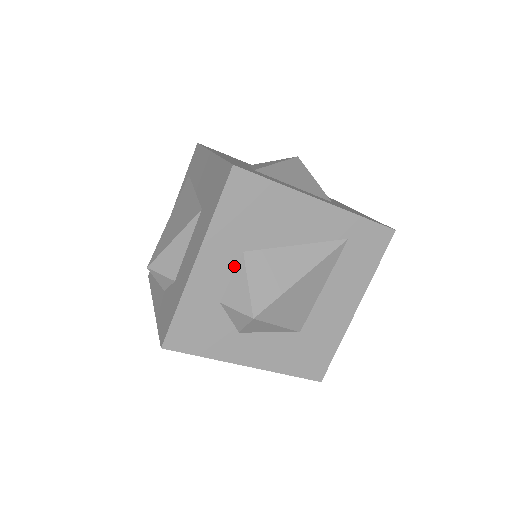
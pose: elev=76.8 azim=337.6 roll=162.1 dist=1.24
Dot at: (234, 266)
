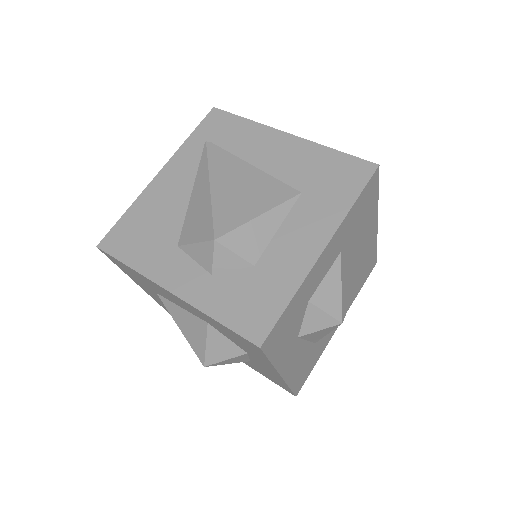
Dot at: (331, 264)
